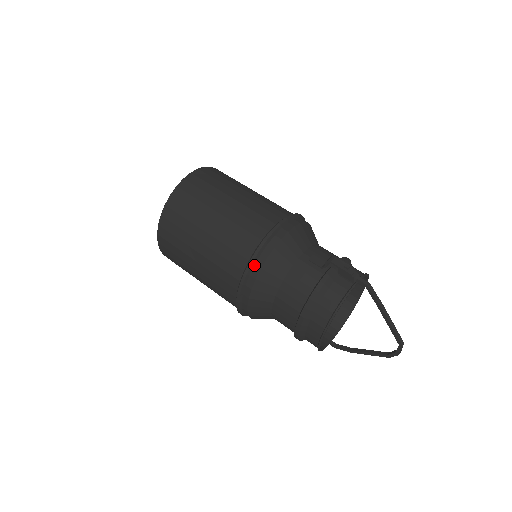
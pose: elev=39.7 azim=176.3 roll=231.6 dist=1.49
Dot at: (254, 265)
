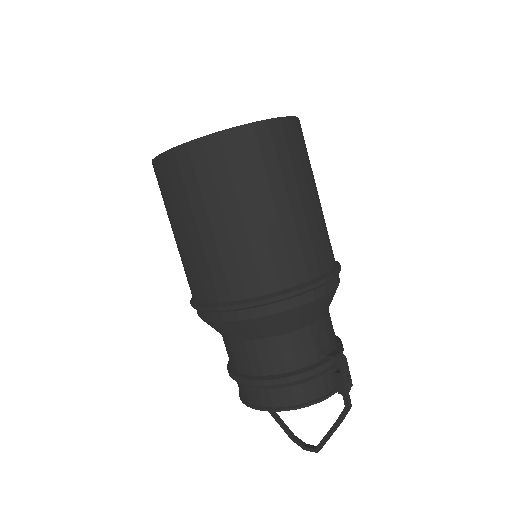
Dot at: (266, 305)
